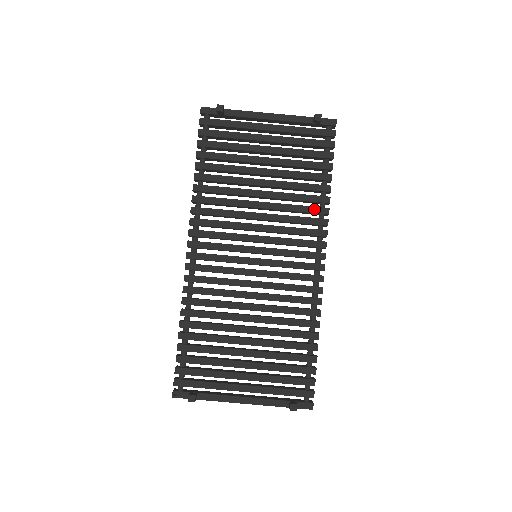
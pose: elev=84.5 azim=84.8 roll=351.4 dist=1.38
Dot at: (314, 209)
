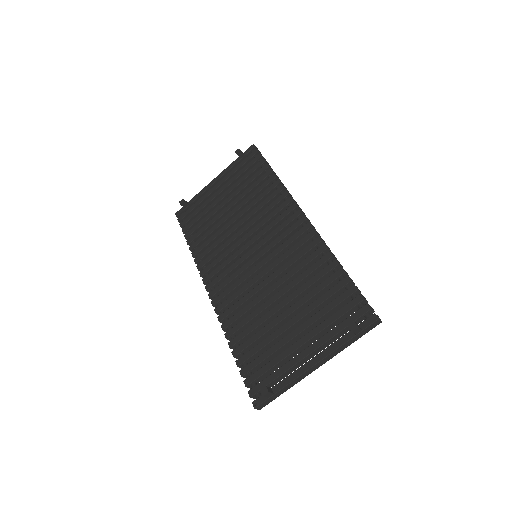
Dot at: (273, 194)
